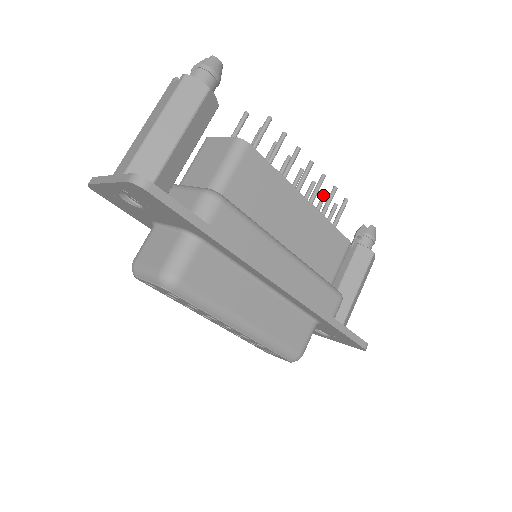
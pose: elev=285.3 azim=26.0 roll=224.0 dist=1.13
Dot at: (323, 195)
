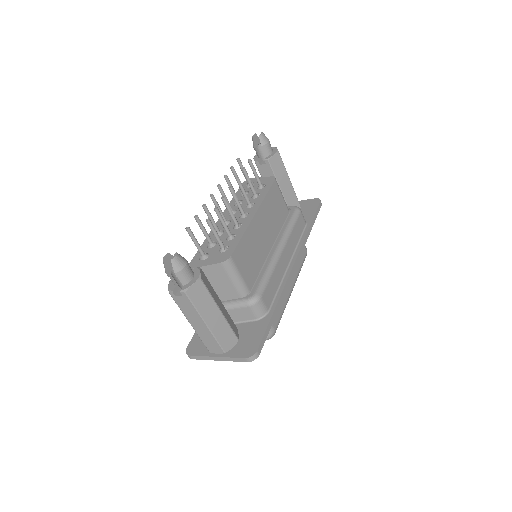
Dot at: (232, 170)
